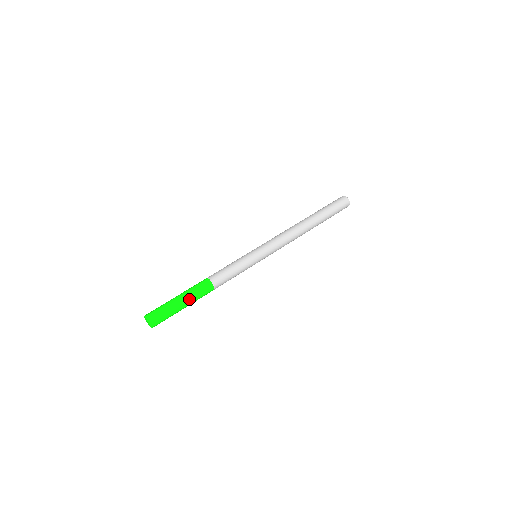
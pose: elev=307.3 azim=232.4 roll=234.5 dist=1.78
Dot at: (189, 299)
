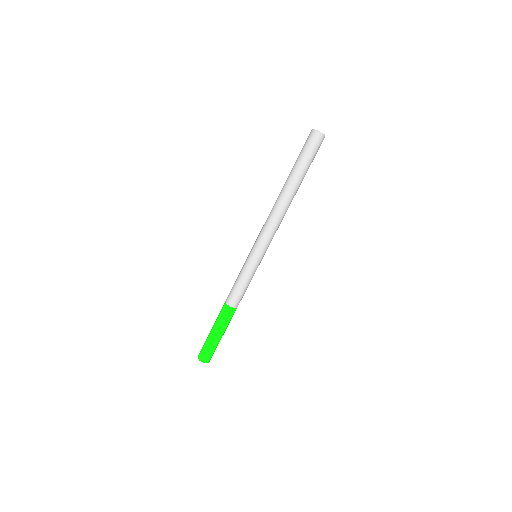
Dot at: (220, 329)
